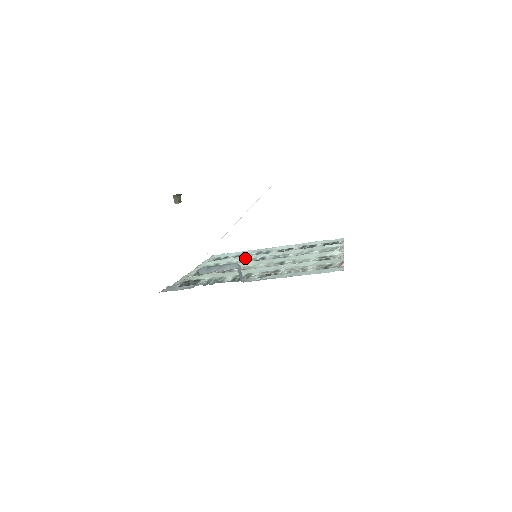
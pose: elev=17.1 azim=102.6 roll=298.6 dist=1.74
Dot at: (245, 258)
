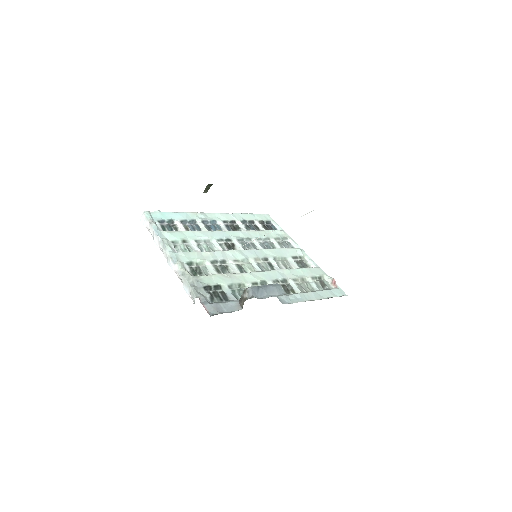
Dot at: (210, 236)
